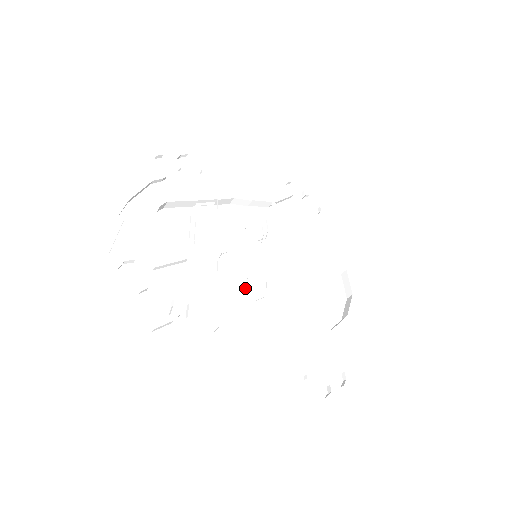
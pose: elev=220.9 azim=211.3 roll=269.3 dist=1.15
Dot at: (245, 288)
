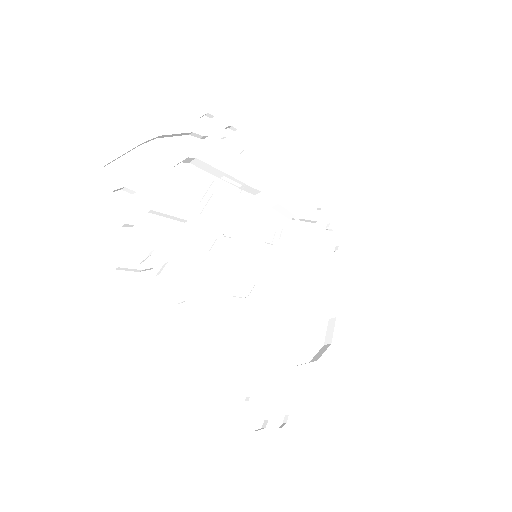
Dot at: (230, 280)
